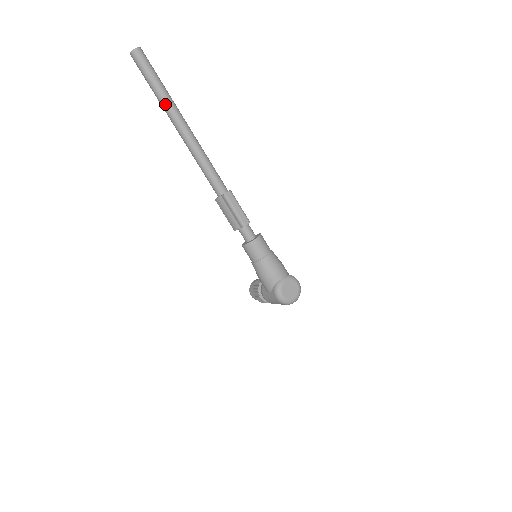
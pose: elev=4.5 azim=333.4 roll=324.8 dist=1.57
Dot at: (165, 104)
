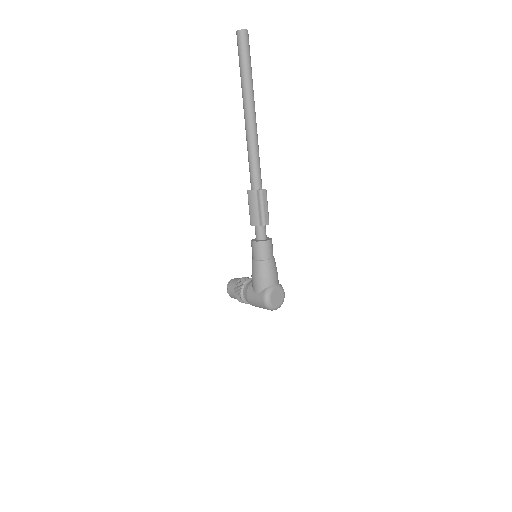
Dot at: (247, 89)
